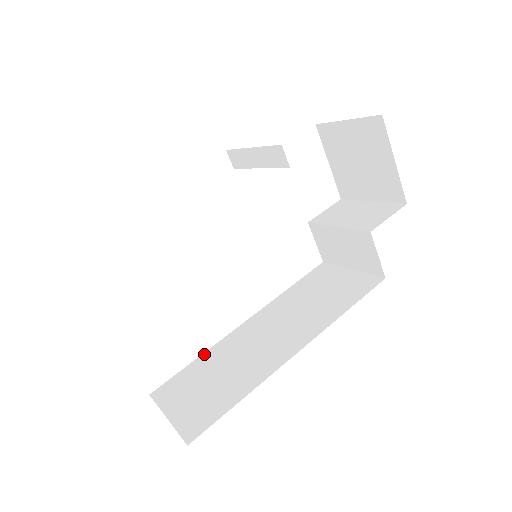
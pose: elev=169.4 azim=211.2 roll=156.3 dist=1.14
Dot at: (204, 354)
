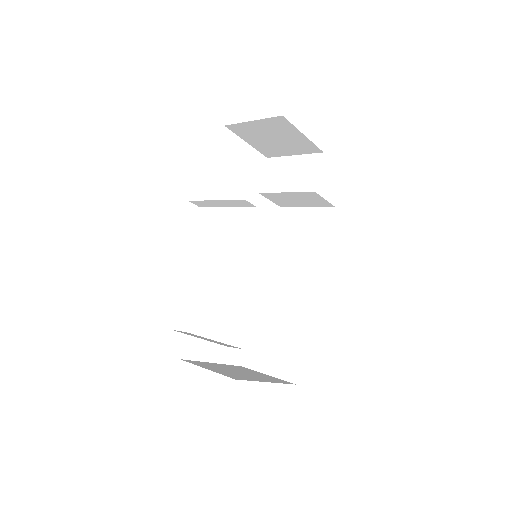
Dot at: (254, 321)
